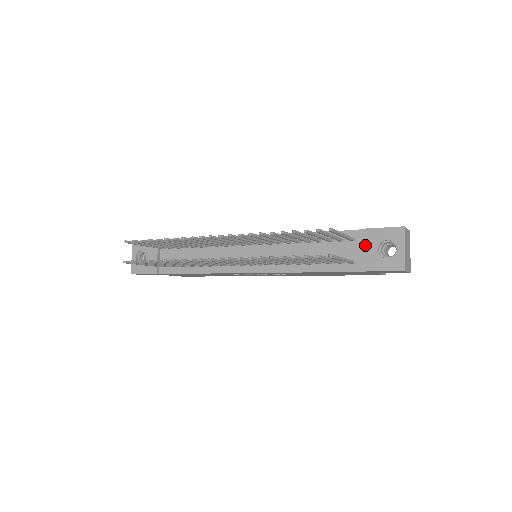
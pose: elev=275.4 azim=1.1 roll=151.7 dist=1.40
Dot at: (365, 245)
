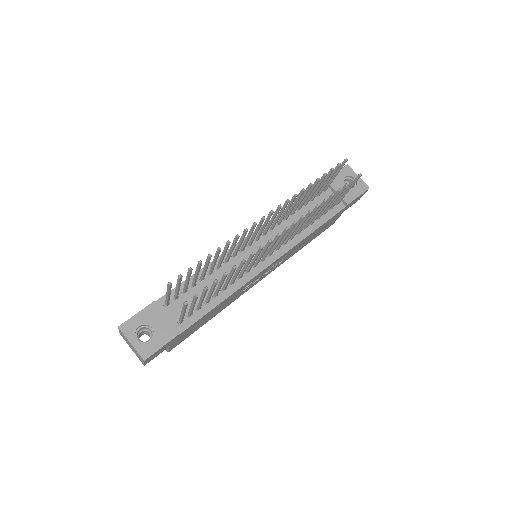
Dot at: (337, 187)
